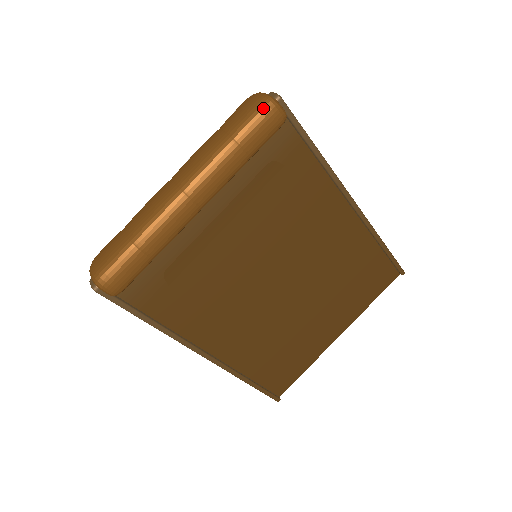
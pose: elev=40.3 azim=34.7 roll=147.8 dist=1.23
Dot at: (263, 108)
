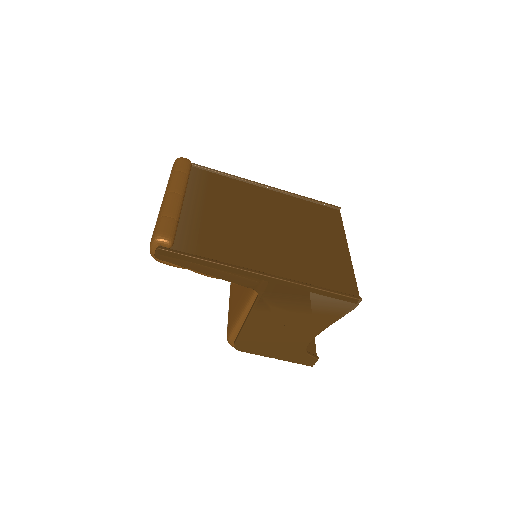
Dot at: (177, 160)
